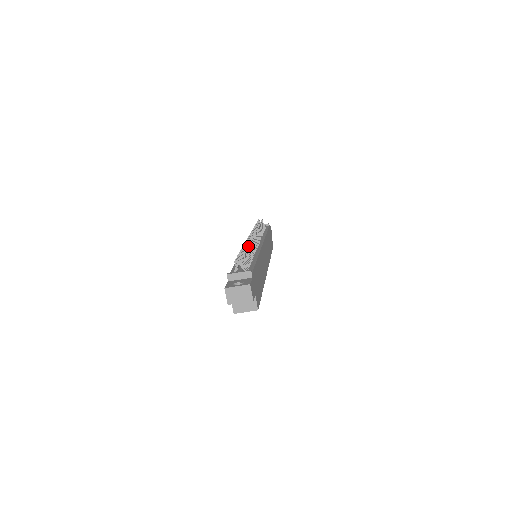
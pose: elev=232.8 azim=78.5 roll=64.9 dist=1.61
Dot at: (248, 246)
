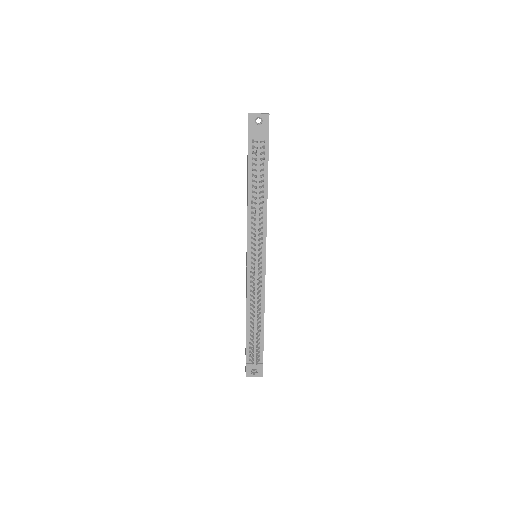
Dot at: occluded
